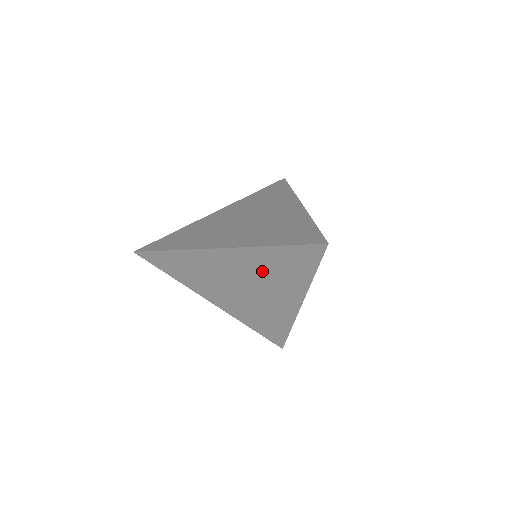
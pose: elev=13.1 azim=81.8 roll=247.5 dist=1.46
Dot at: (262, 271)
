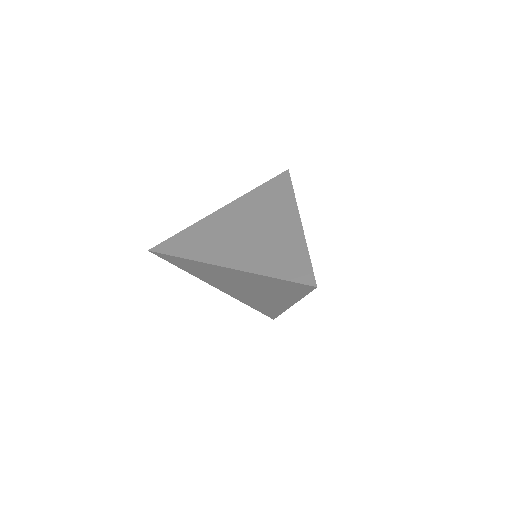
Dot at: (260, 285)
